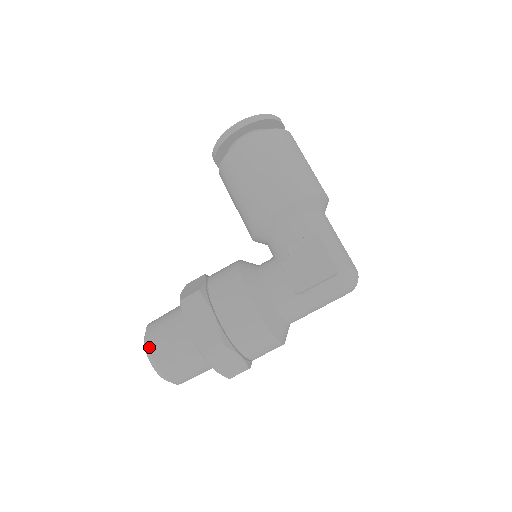
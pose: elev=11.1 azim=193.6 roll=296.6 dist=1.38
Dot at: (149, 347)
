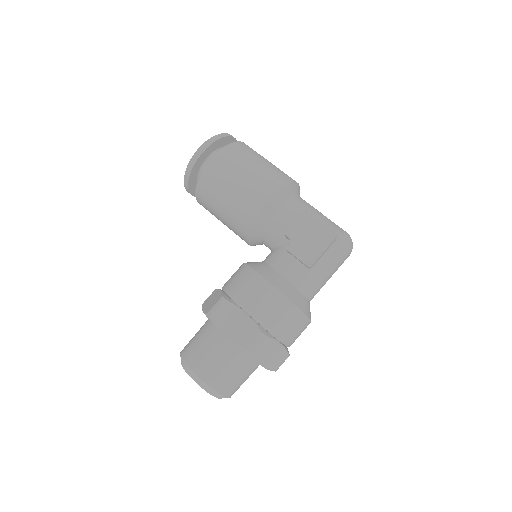
Dot at: (192, 369)
